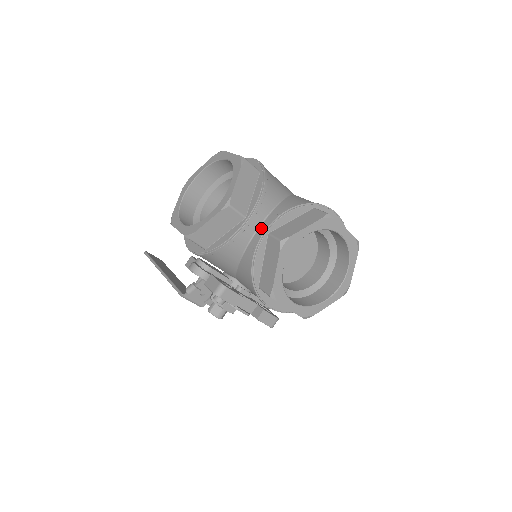
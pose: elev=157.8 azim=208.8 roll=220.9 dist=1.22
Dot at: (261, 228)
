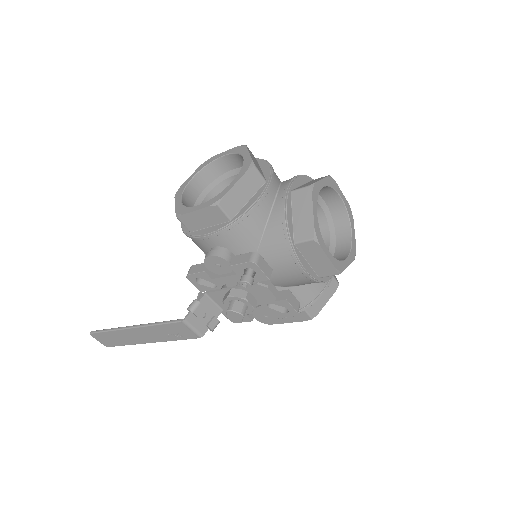
Dot at: (280, 191)
